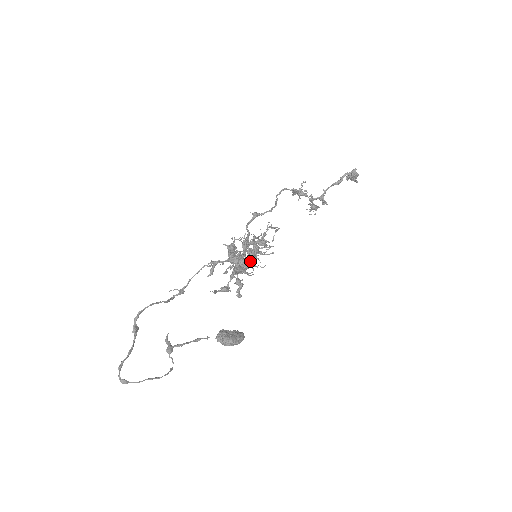
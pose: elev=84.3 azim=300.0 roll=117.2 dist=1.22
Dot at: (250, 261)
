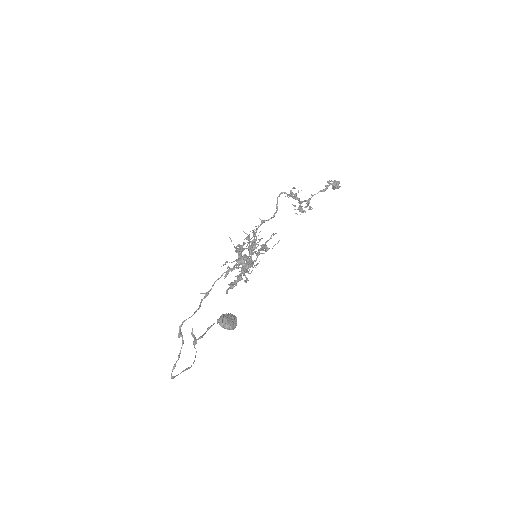
Dot at: occluded
